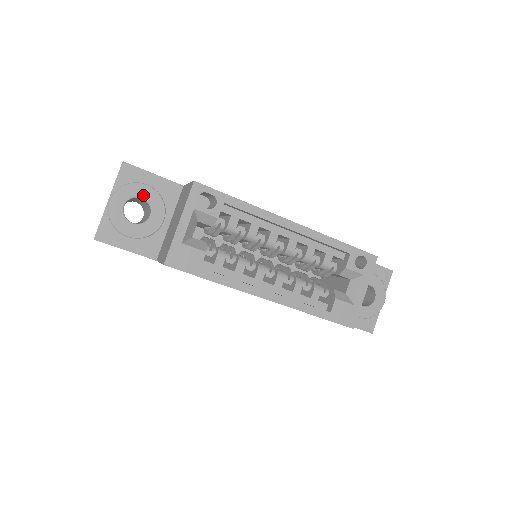
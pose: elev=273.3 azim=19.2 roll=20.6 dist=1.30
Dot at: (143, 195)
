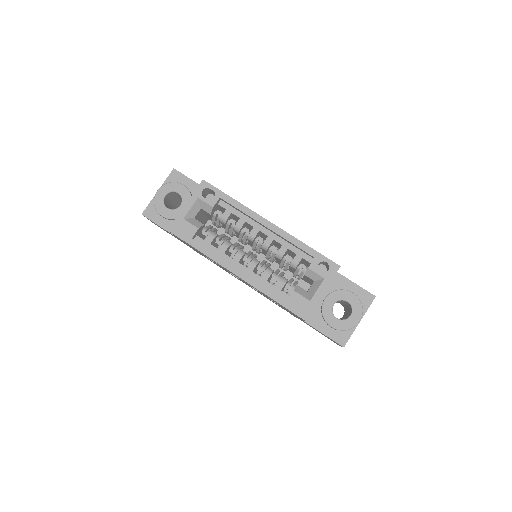
Dot at: (179, 191)
